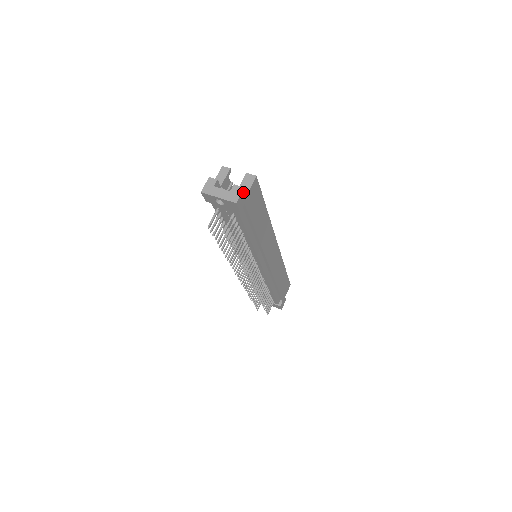
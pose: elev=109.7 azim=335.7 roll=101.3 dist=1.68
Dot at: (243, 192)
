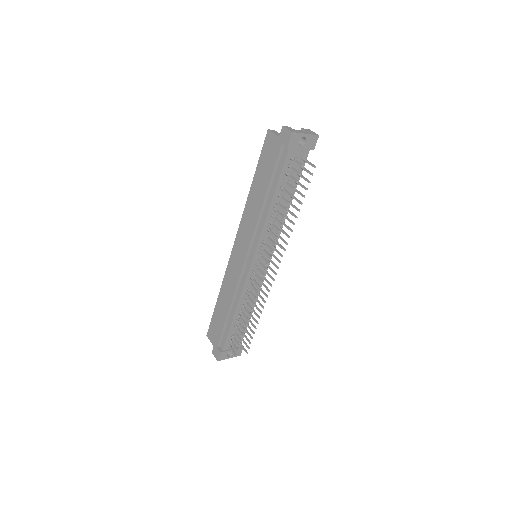
Dot at: occluded
